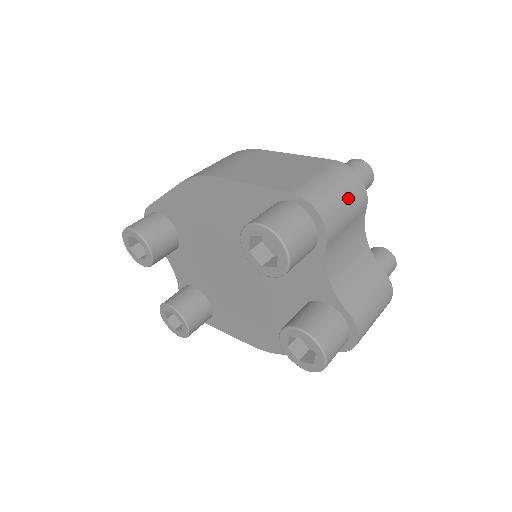
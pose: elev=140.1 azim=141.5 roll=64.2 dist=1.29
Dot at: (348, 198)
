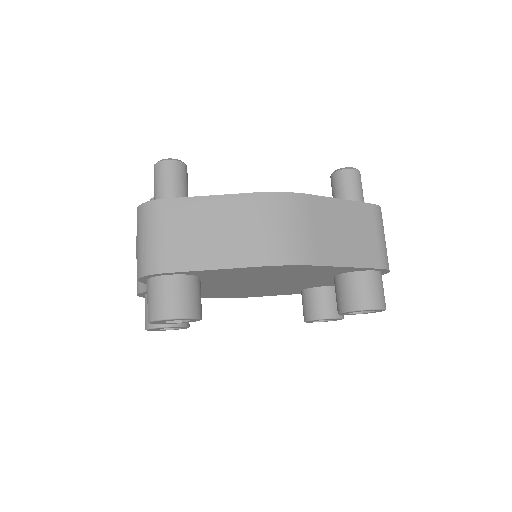
Dot at: occluded
